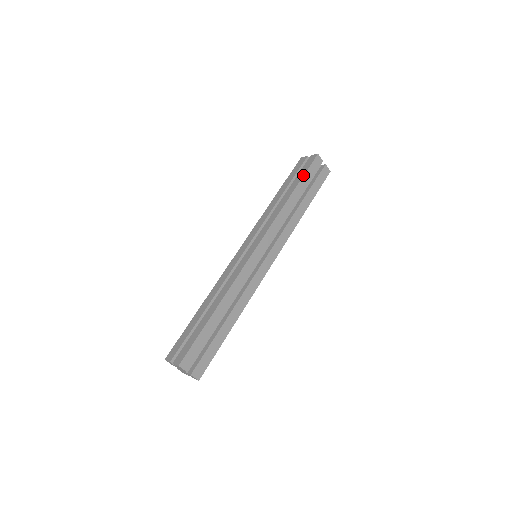
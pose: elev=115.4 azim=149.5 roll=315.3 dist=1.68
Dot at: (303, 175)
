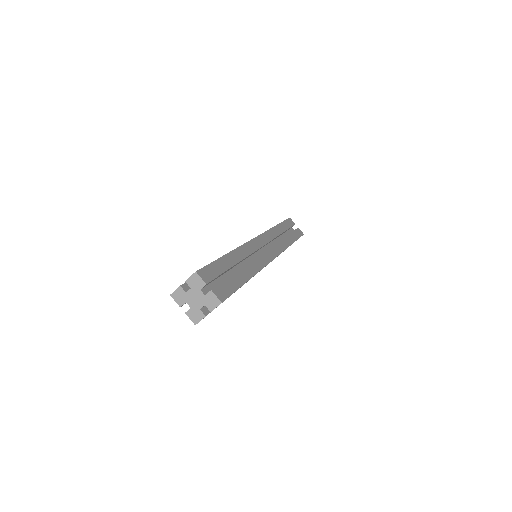
Dot at: occluded
